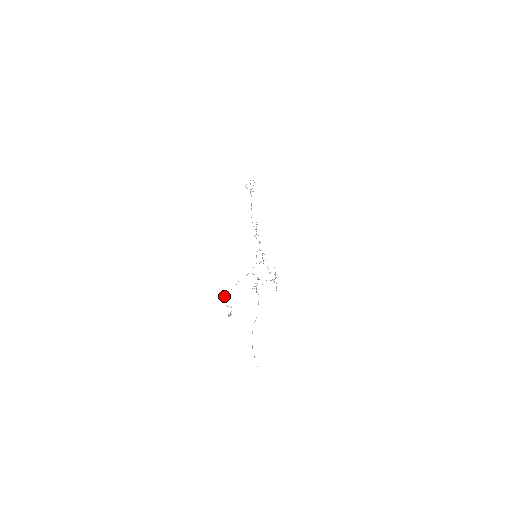
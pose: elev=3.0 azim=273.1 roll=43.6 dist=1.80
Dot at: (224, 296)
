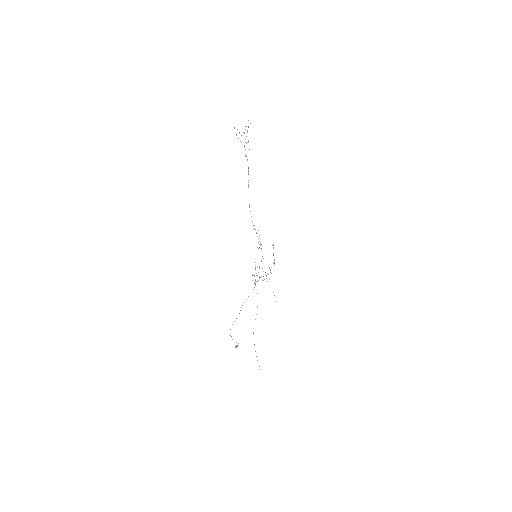
Dot at: occluded
